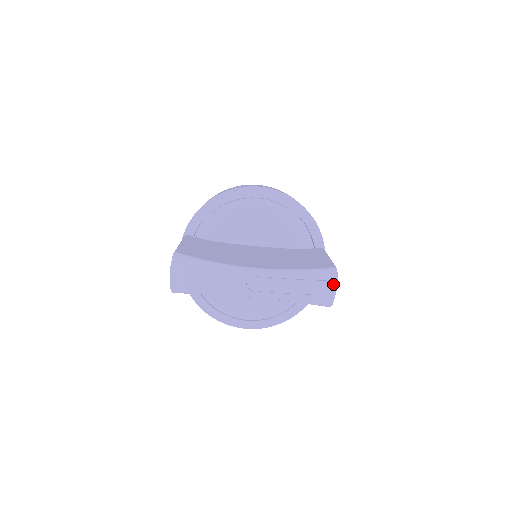
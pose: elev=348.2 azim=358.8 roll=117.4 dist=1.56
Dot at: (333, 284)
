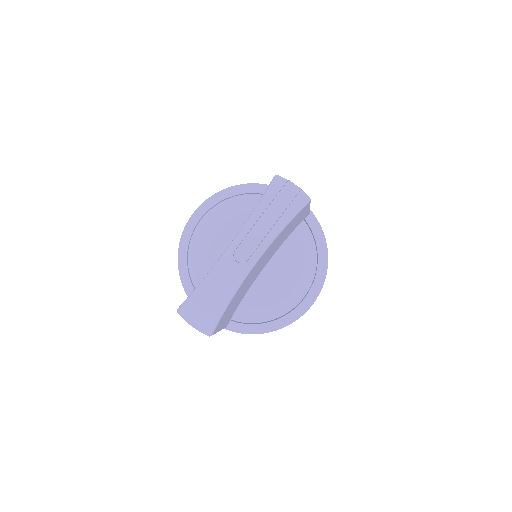
Dot at: (289, 186)
